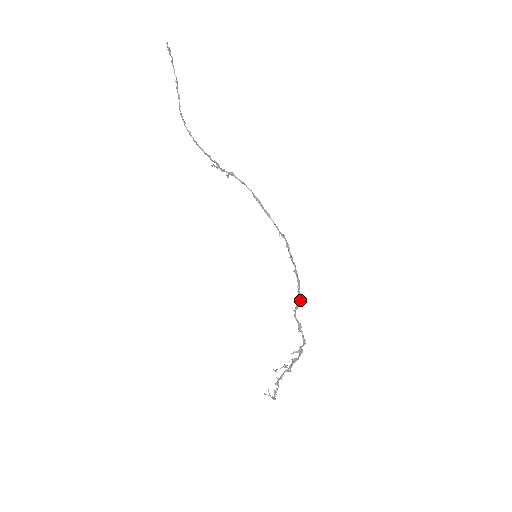
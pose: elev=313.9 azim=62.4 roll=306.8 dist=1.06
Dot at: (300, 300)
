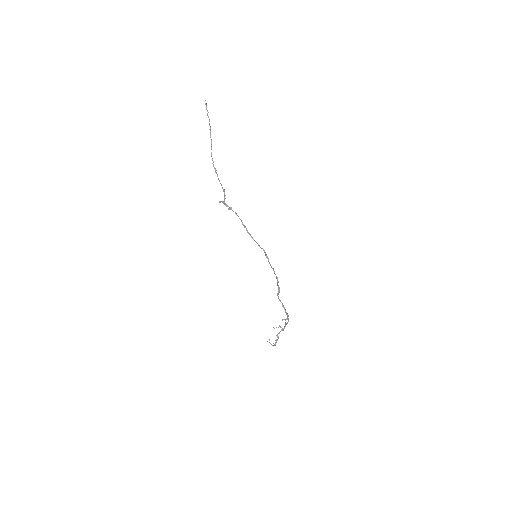
Dot at: (279, 290)
